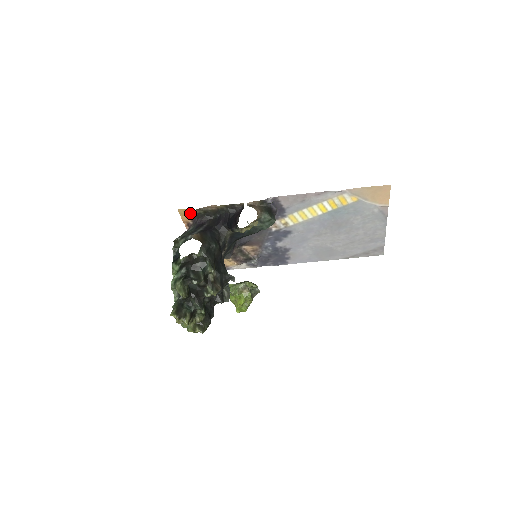
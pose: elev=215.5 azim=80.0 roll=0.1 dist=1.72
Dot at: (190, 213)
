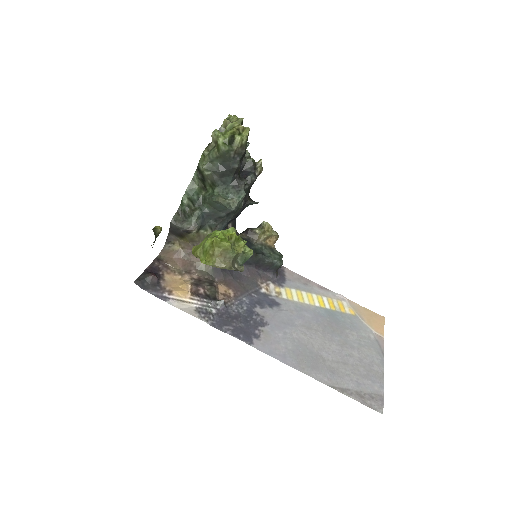
Dot at: occluded
